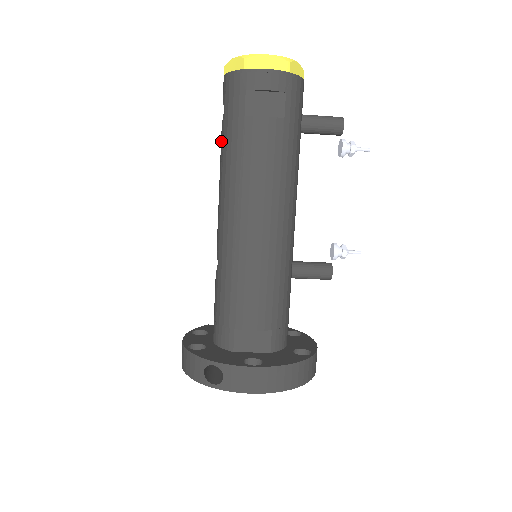
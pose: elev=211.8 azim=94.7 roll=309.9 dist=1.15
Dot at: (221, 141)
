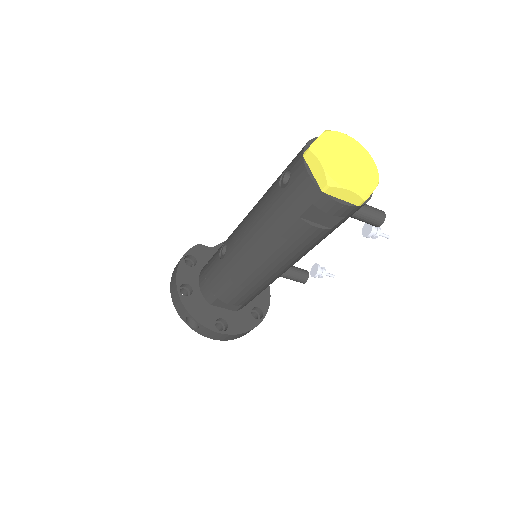
Dot at: (270, 199)
